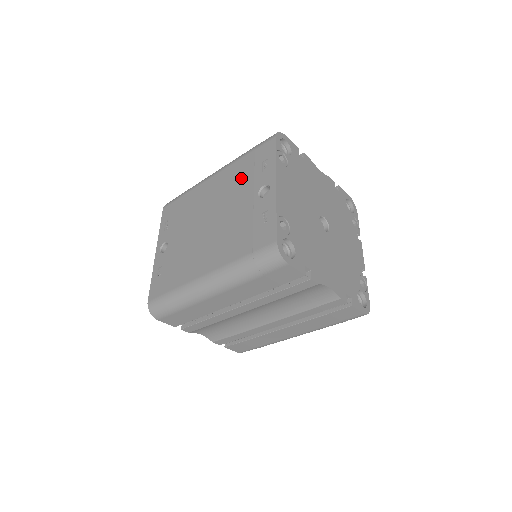
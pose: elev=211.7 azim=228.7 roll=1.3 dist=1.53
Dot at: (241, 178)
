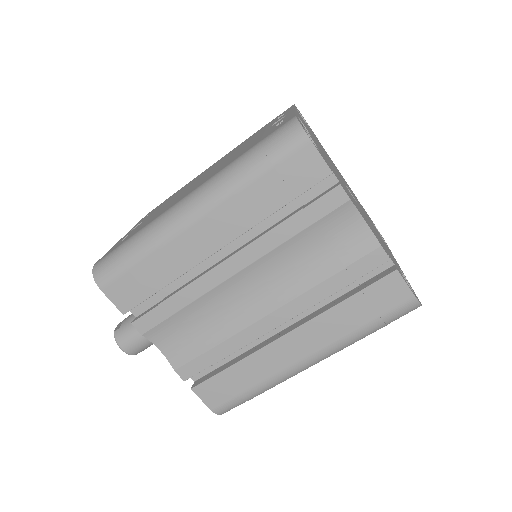
Dot at: (250, 138)
